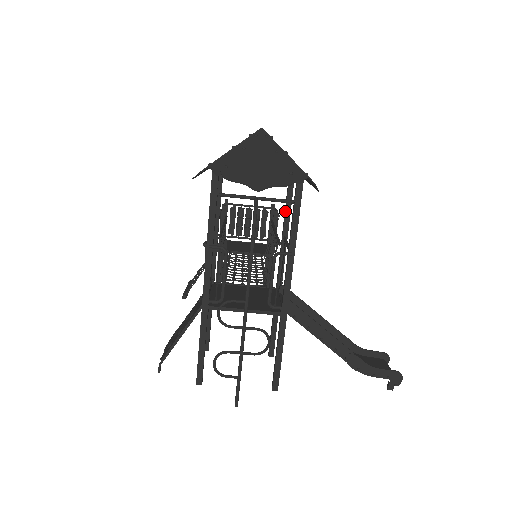
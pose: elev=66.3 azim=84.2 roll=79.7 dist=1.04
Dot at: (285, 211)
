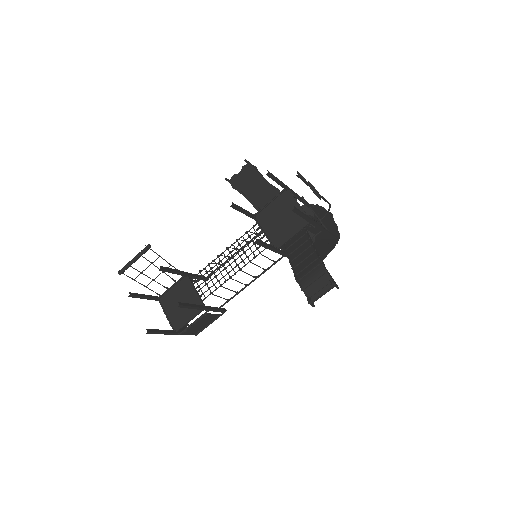
Dot at: occluded
